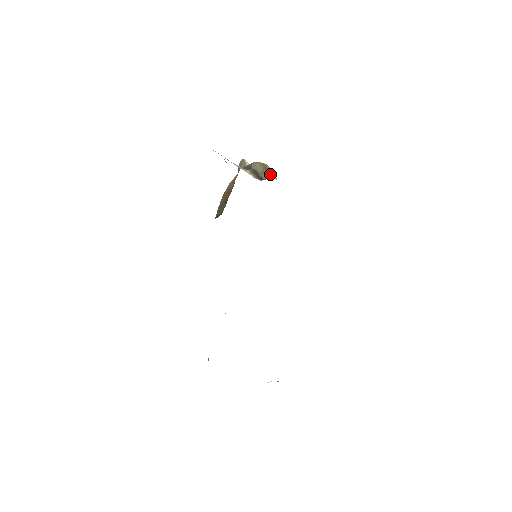
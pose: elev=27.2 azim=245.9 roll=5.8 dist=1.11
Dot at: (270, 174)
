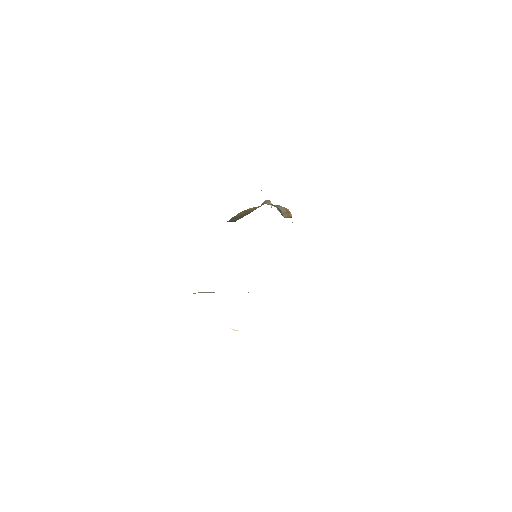
Dot at: (291, 216)
